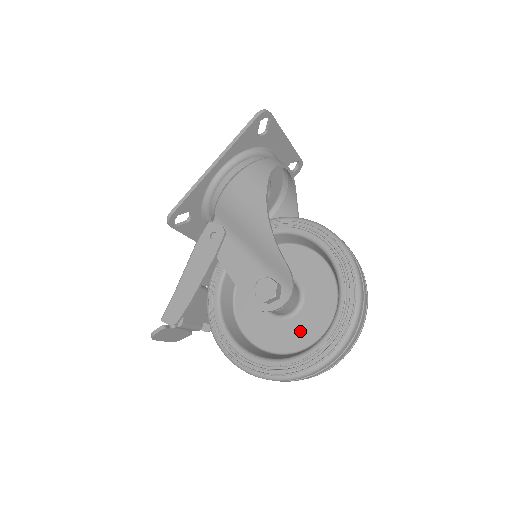
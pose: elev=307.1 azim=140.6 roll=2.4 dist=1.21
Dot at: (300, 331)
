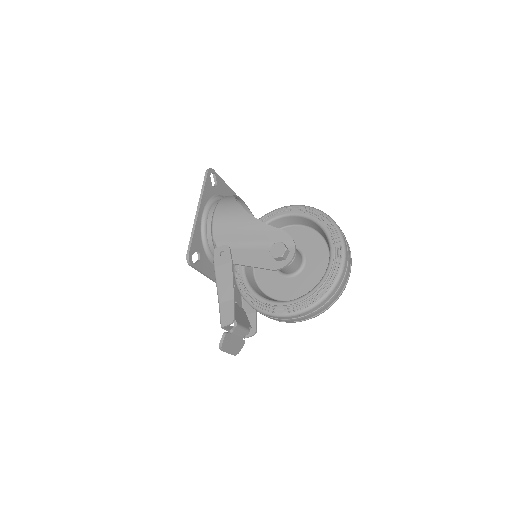
Dot at: (315, 270)
